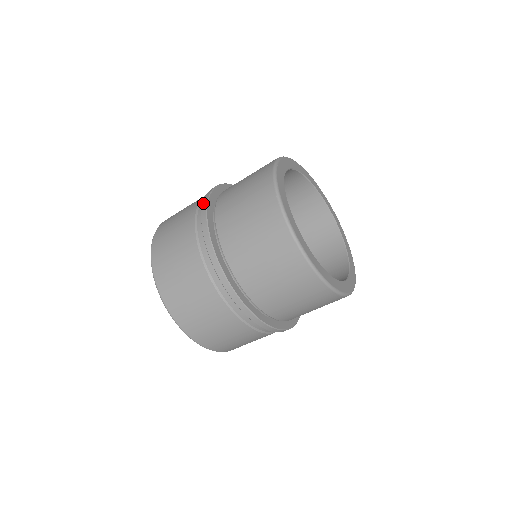
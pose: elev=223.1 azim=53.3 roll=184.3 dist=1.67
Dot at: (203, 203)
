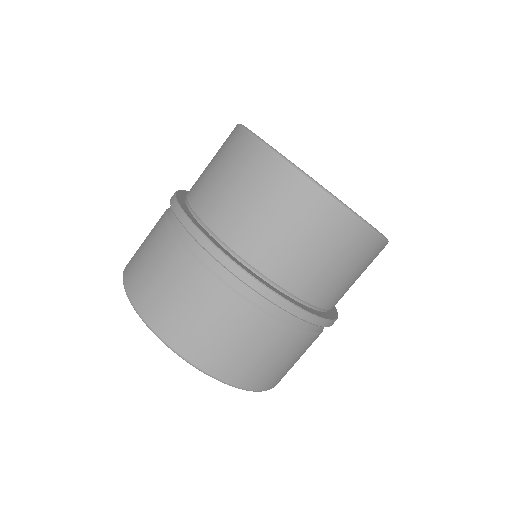
Dot at: occluded
